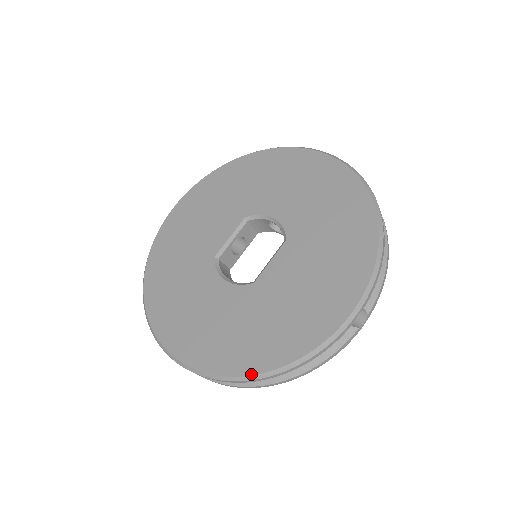
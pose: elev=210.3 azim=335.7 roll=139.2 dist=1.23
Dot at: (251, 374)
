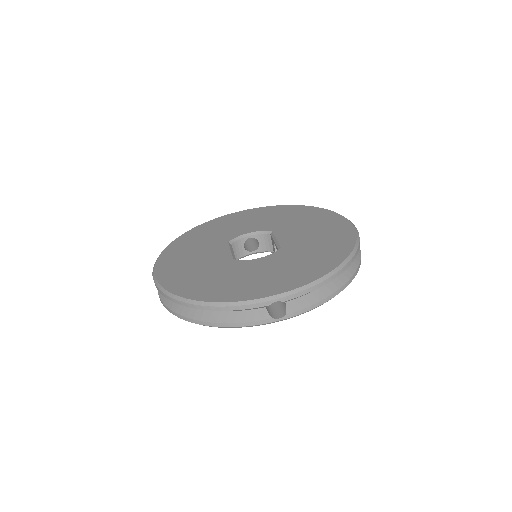
Dot at: (343, 260)
